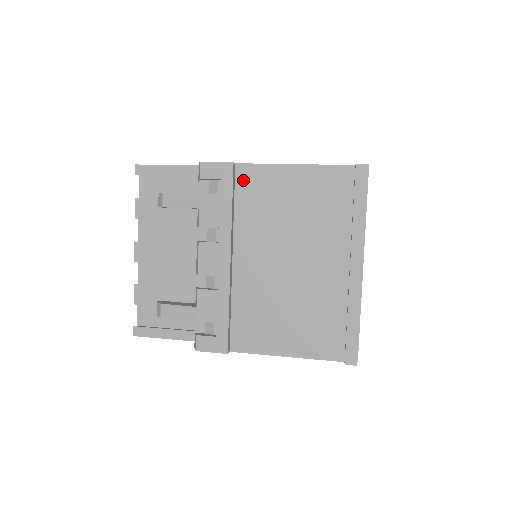
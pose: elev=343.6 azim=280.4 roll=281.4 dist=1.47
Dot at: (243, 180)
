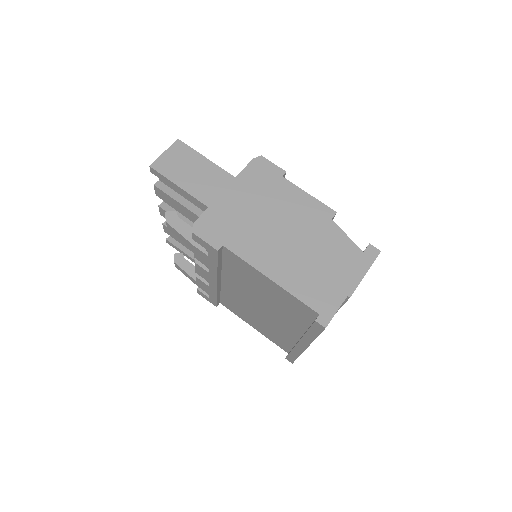
Dot at: (229, 257)
